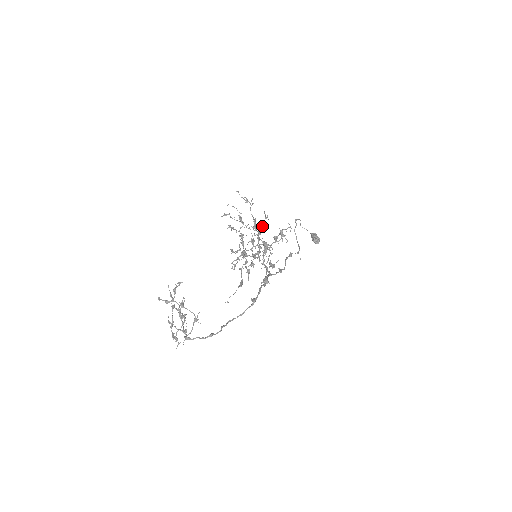
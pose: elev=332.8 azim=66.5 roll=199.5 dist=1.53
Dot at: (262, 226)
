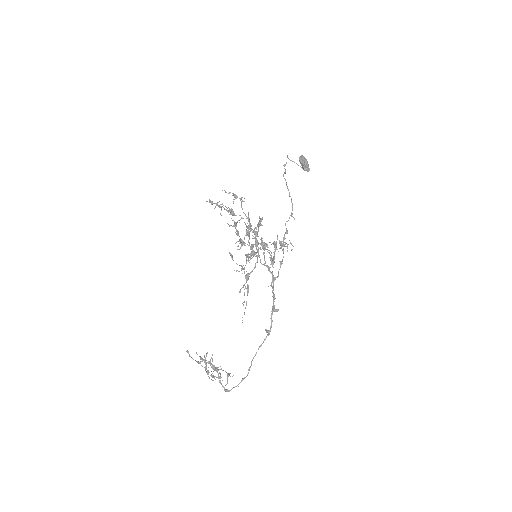
Dot at: (257, 225)
